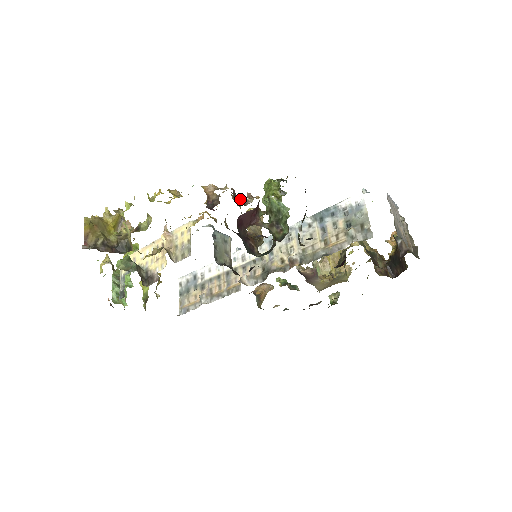
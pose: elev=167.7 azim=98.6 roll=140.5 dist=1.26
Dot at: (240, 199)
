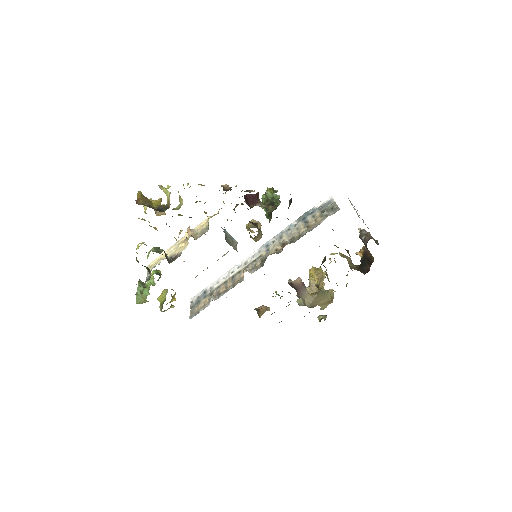
Dot at: (246, 191)
